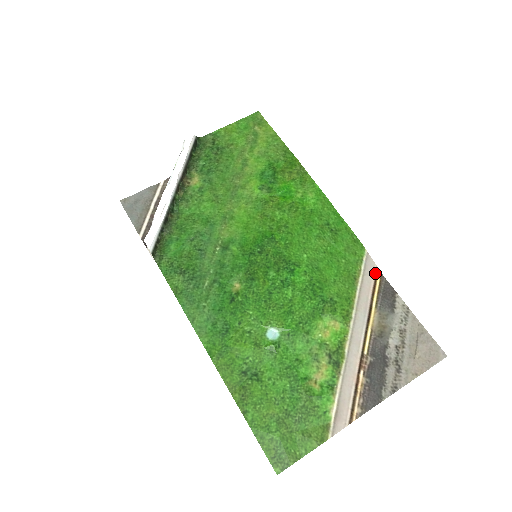
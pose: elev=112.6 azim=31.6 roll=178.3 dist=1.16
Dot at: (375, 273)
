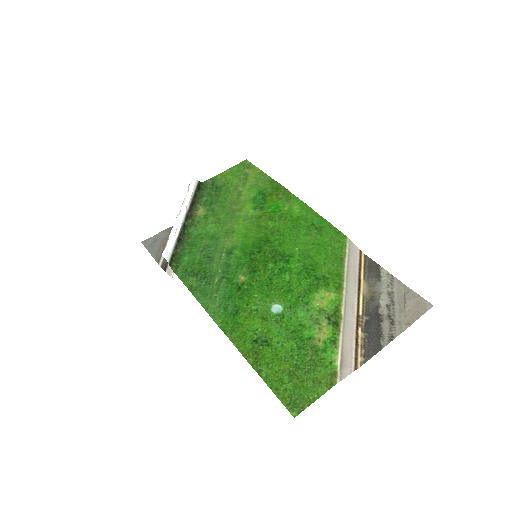
Dot at: (359, 254)
